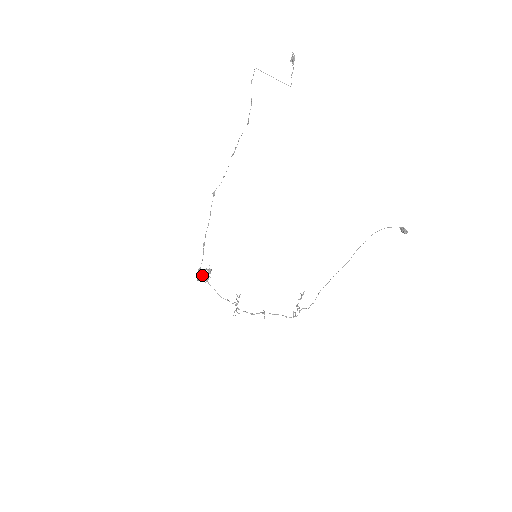
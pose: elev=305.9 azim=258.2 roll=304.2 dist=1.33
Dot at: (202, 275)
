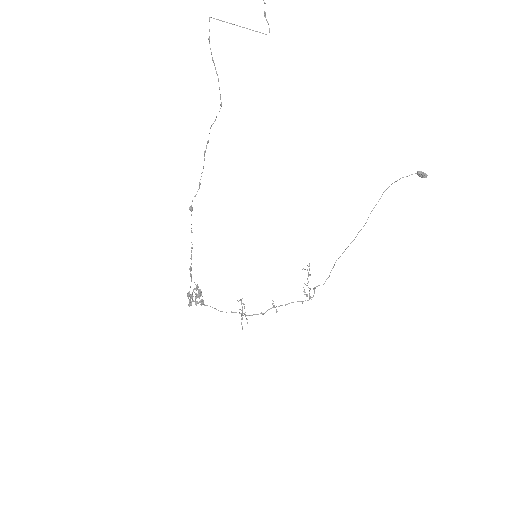
Dot at: (195, 300)
